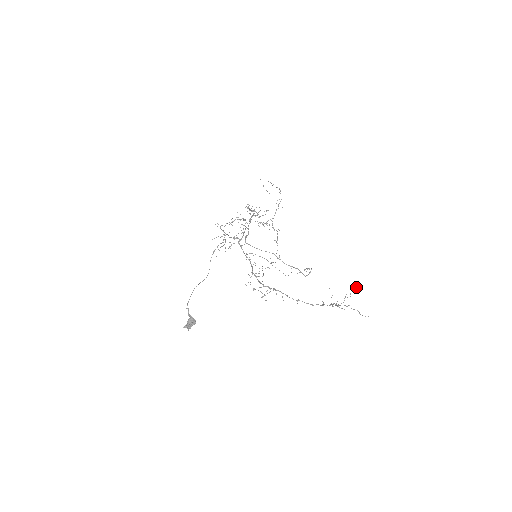
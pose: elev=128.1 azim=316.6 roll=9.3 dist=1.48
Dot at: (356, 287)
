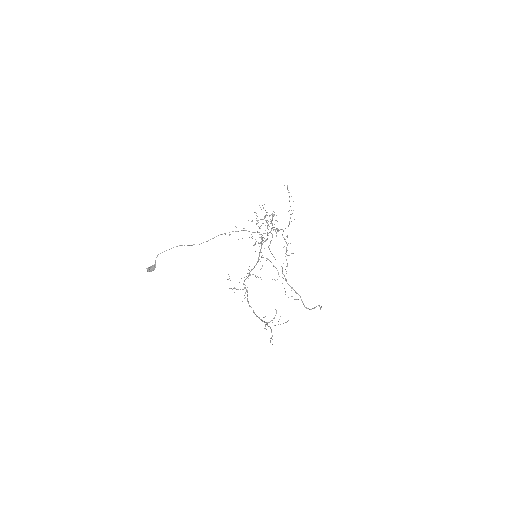
Dot at: occluded
